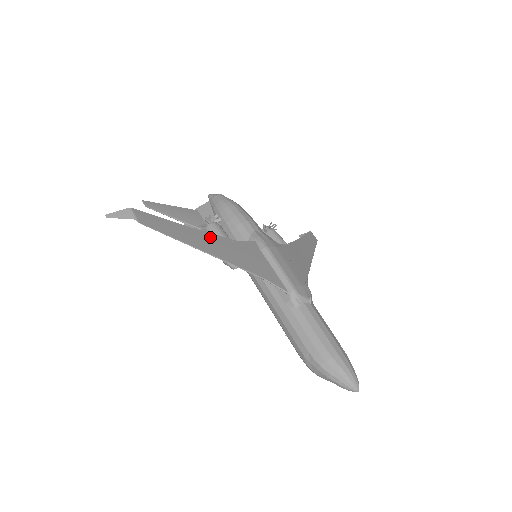
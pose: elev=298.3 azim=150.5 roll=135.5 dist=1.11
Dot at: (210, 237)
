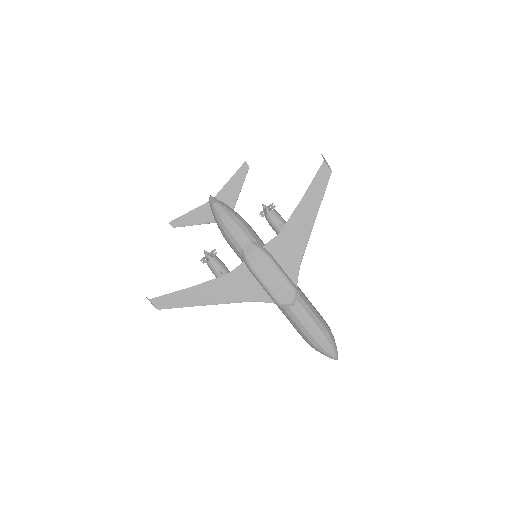
Dot at: (206, 287)
